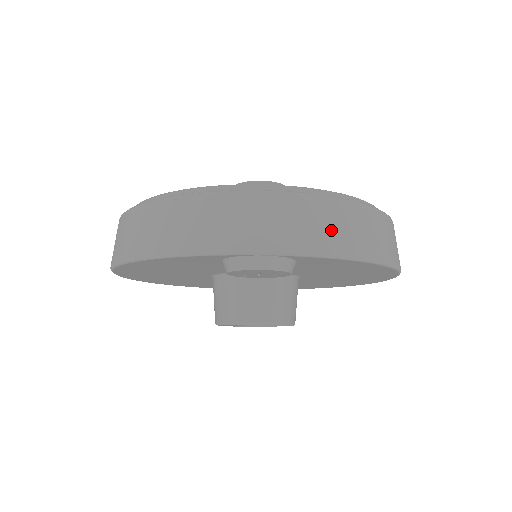
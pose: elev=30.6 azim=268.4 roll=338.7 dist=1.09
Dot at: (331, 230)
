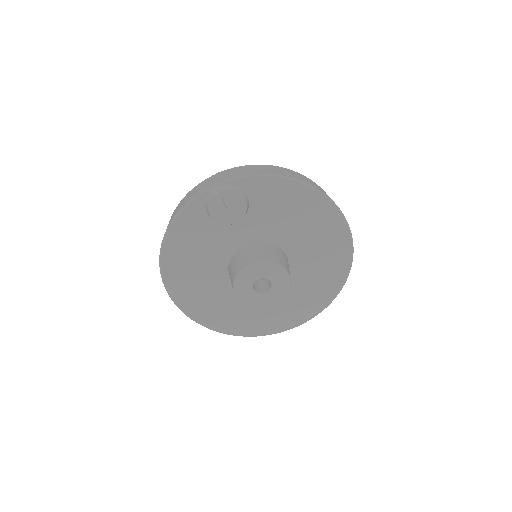
Dot at: (257, 170)
